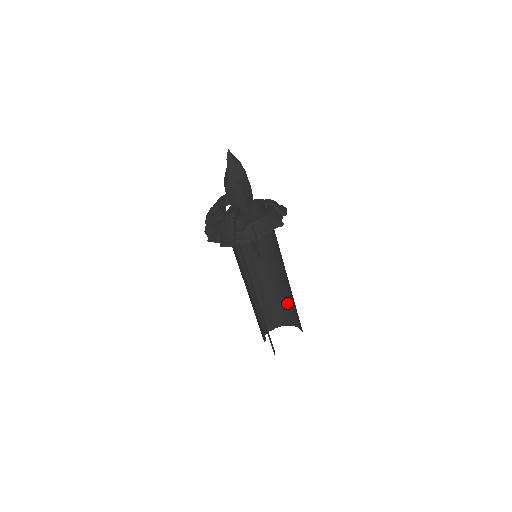
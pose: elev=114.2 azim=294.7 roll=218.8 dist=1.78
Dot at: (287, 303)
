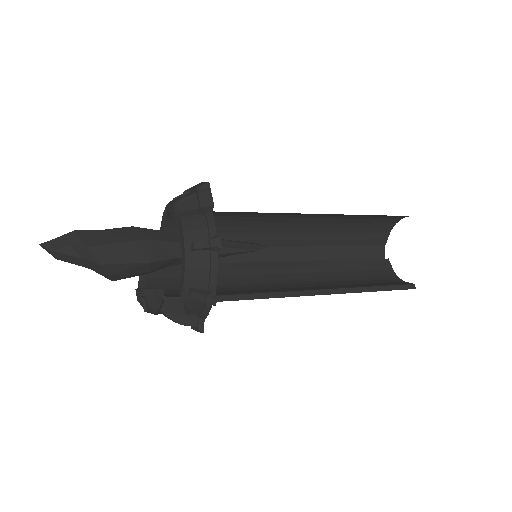
Dot at: (368, 215)
